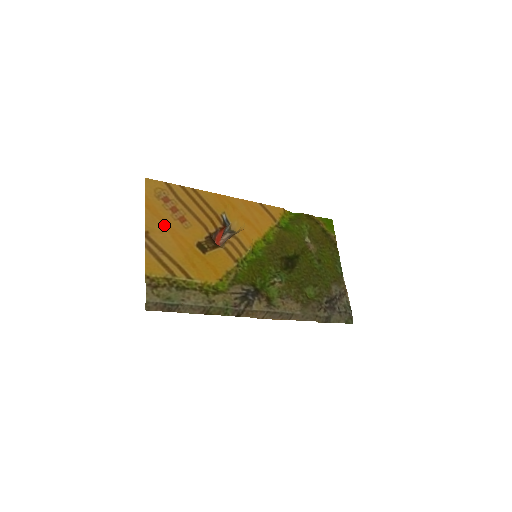
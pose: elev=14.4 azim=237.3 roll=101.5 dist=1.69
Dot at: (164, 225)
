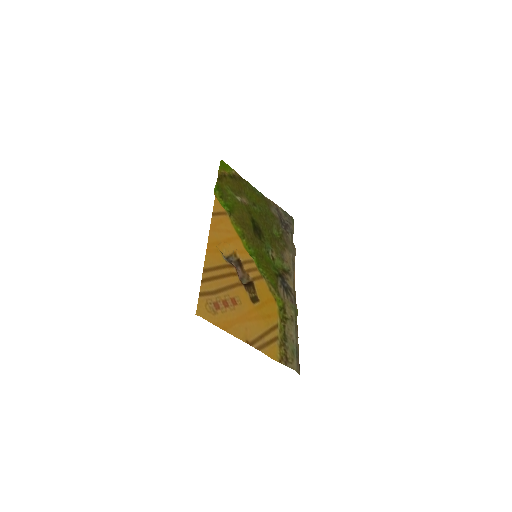
Dot at: (240, 322)
